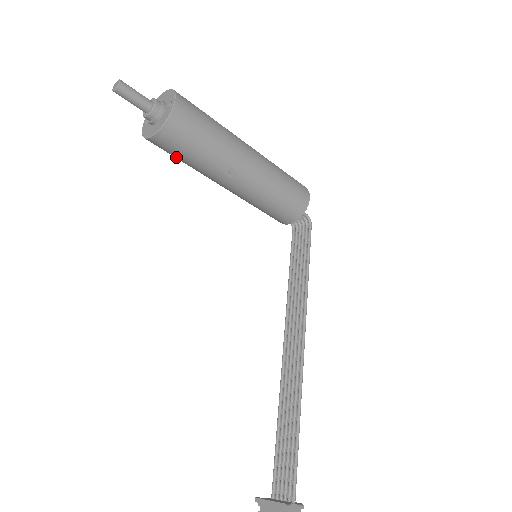
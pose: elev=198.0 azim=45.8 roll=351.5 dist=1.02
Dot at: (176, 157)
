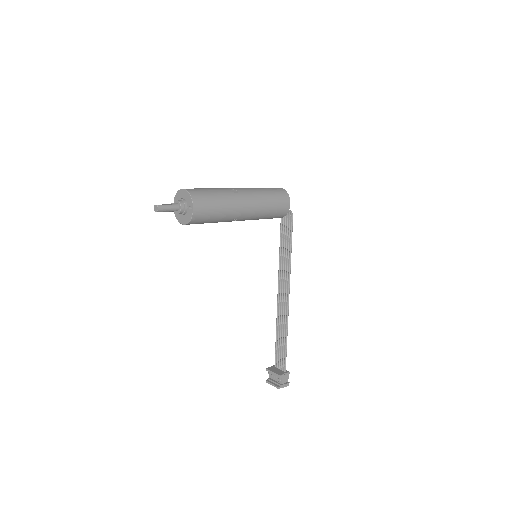
Dot at: occluded
